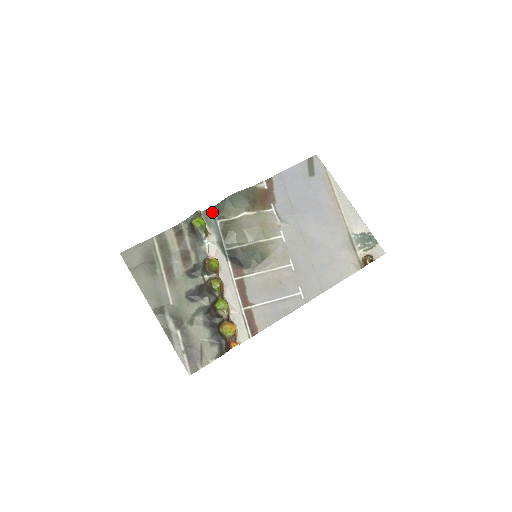
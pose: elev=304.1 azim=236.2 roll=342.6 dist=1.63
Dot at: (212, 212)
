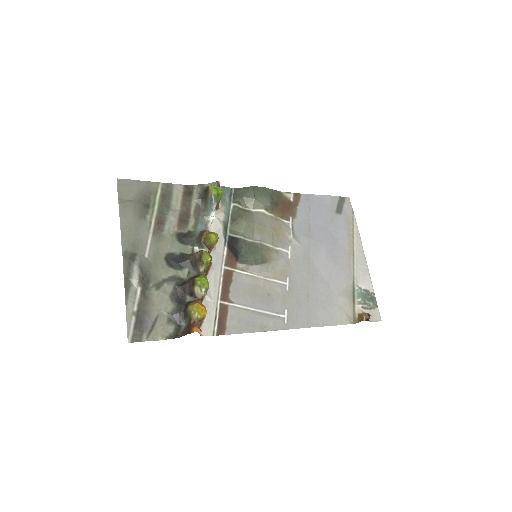
Dot at: (230, 192)
